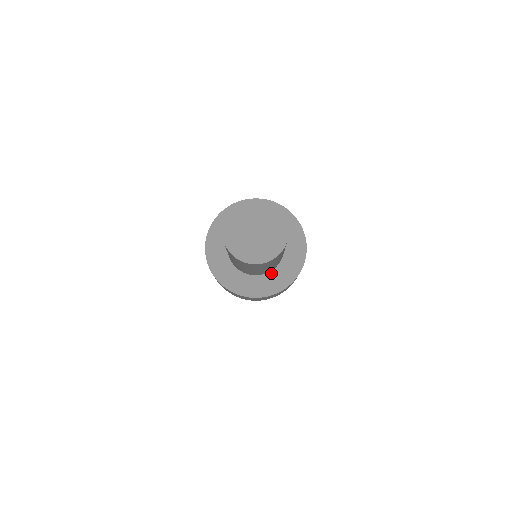
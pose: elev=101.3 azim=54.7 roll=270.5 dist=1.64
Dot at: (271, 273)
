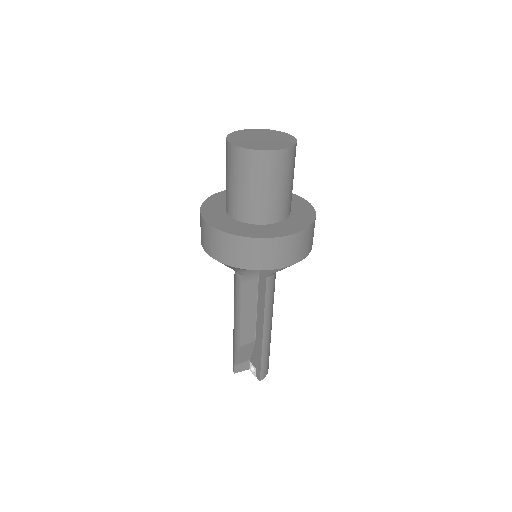
Dot at: (262, 226)
